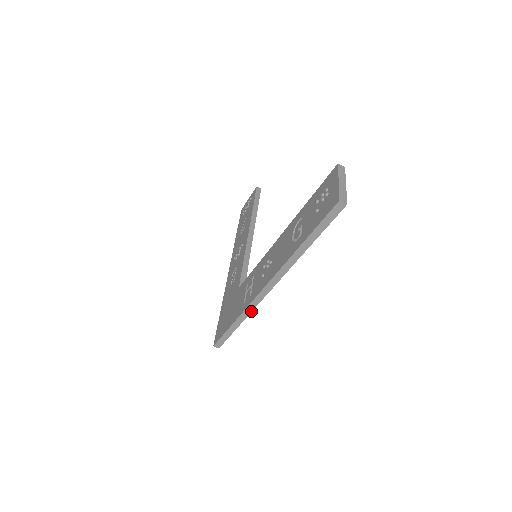
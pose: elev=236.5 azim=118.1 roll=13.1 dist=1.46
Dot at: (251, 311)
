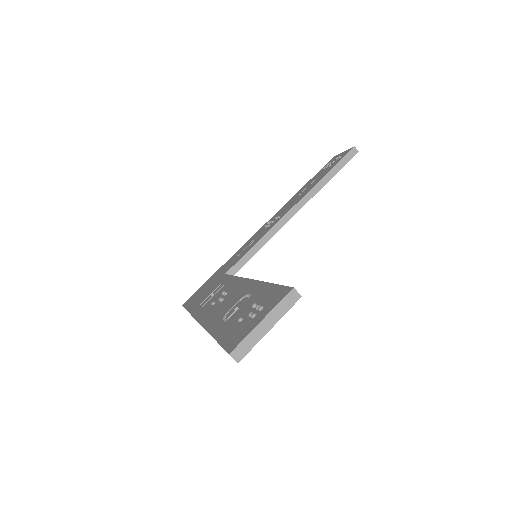
Dot at: occluded
